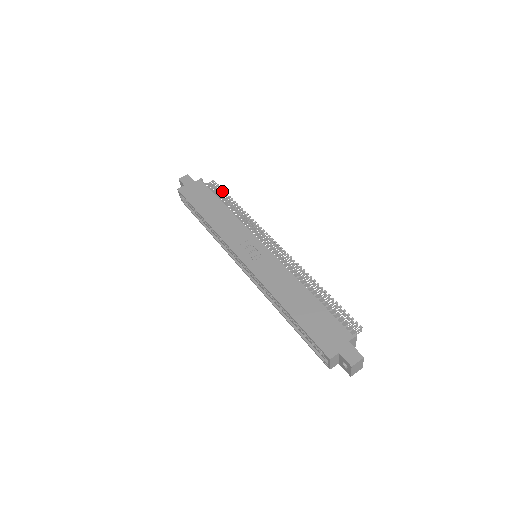
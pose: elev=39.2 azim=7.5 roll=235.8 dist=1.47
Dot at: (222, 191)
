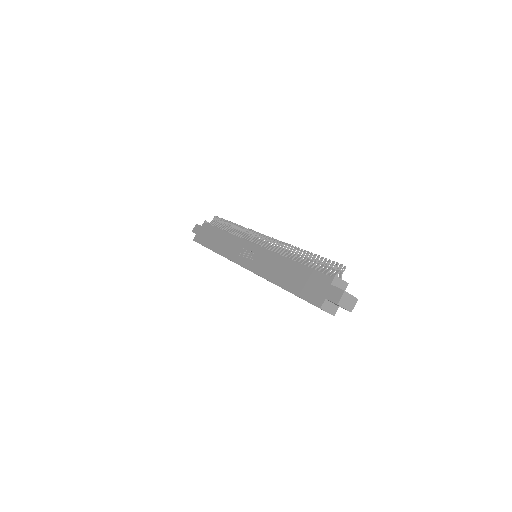
Dot at: (222, 220)
